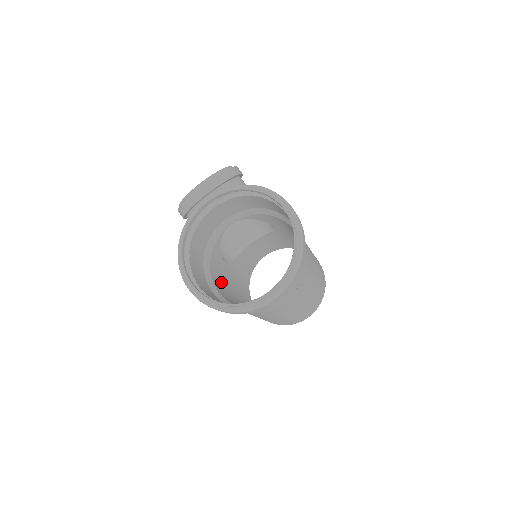
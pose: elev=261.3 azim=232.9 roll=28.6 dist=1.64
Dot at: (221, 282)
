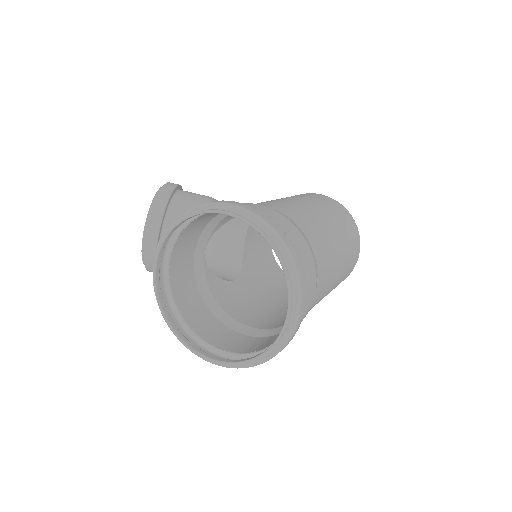
Dot at: (244, 306)
